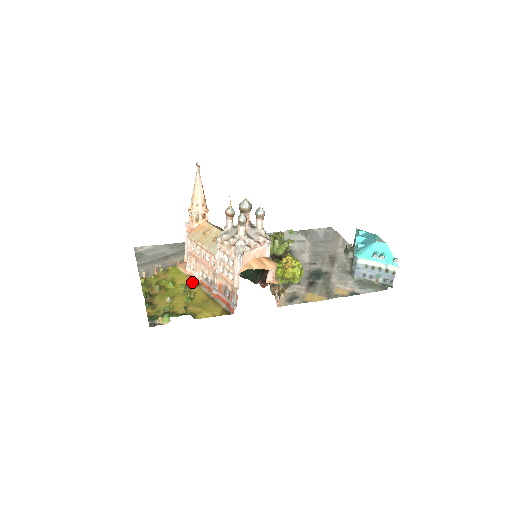
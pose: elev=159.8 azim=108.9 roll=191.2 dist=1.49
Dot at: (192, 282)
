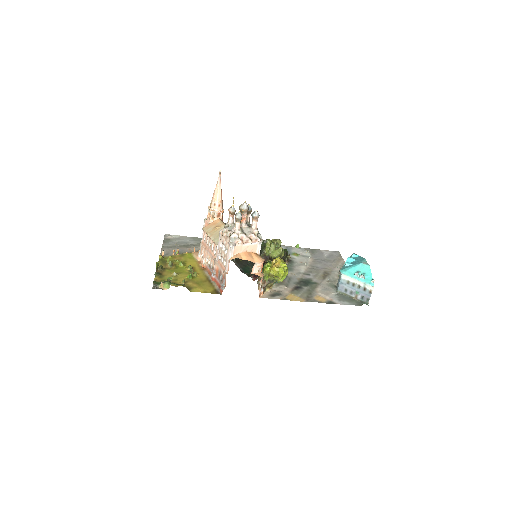
Dot at: (199, 266)
